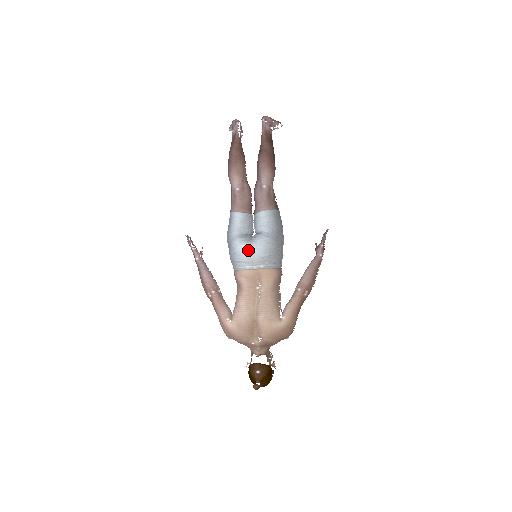
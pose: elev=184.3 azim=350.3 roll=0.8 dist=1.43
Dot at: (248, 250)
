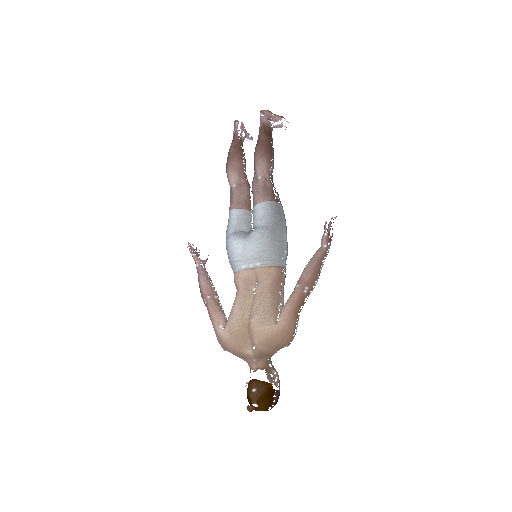
Dot at: (241, 246)
